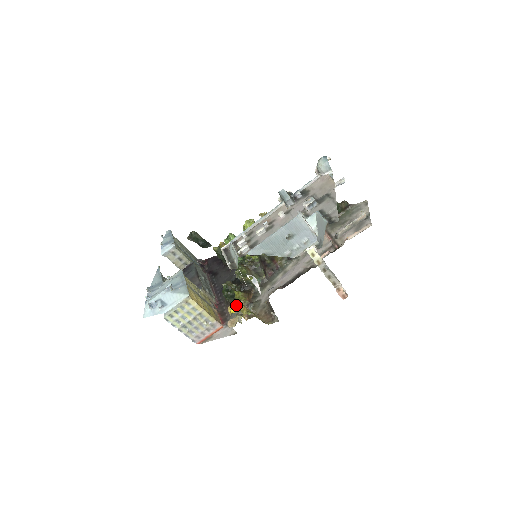
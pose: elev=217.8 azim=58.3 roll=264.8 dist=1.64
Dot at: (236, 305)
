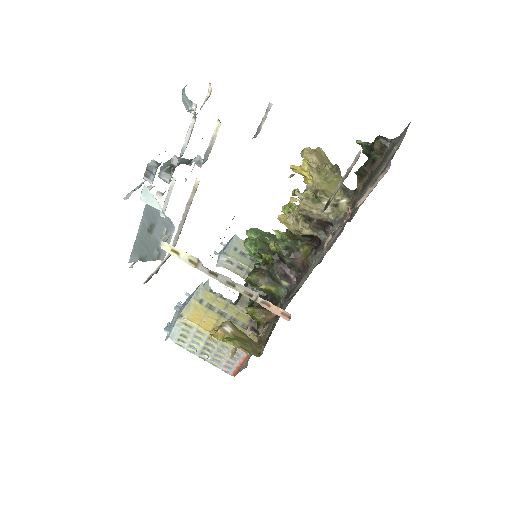
Dot at: (217, 328)
